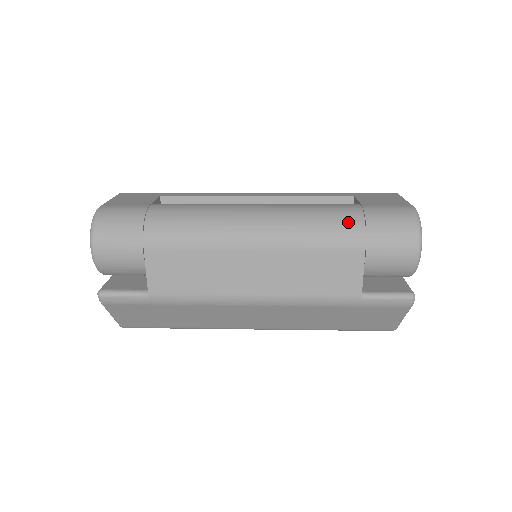
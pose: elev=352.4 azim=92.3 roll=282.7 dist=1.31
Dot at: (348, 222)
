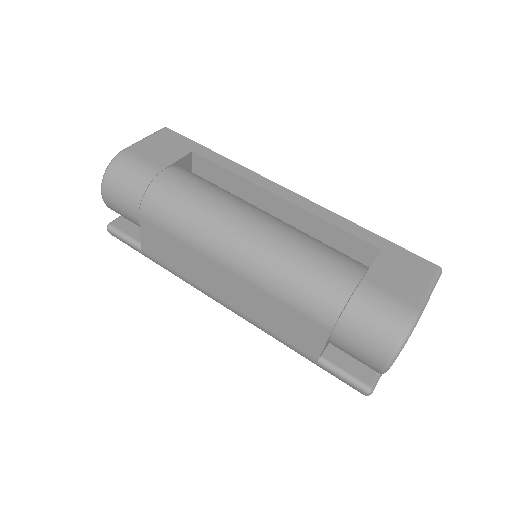
Dot at: (328, 295)
